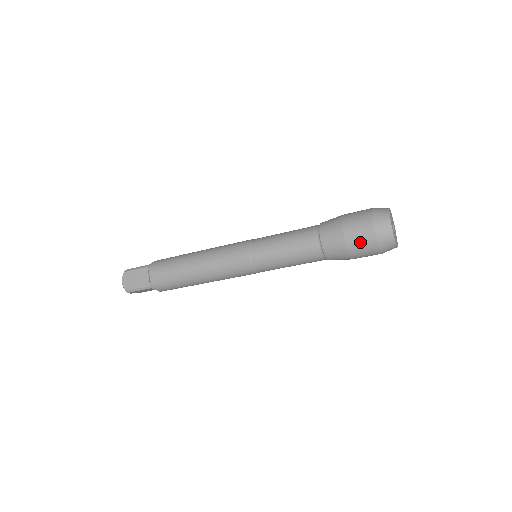
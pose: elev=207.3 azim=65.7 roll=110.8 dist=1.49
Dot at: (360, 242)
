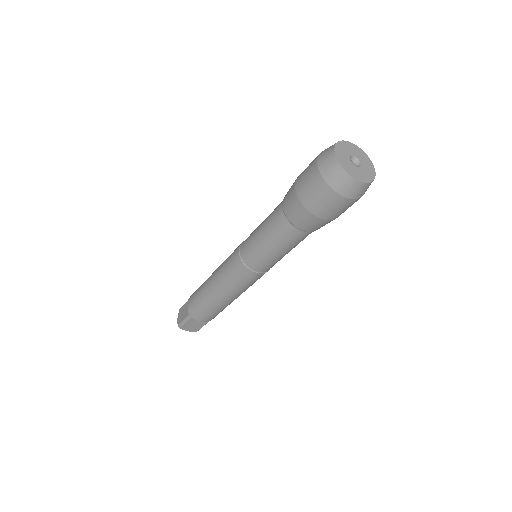
Dot at: (309, 187)
